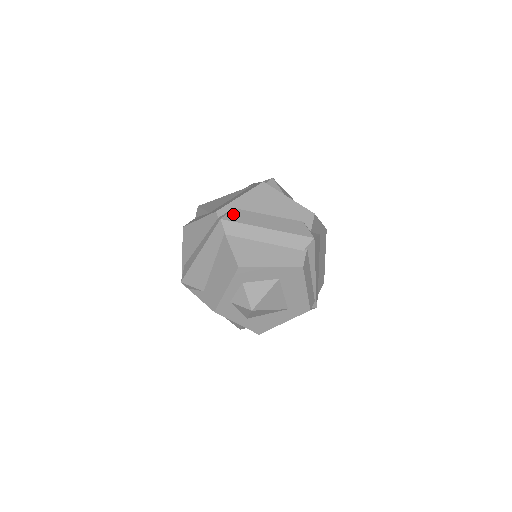
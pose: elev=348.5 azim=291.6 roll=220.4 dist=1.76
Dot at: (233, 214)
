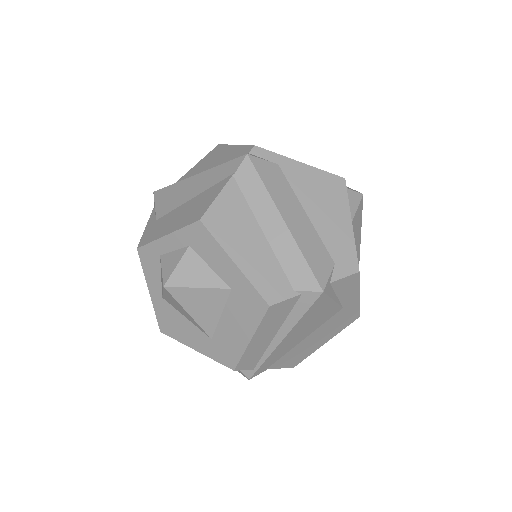
Dot at: (268, 166)
